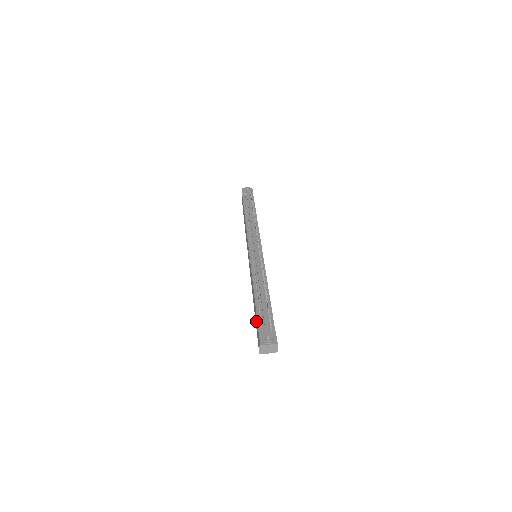
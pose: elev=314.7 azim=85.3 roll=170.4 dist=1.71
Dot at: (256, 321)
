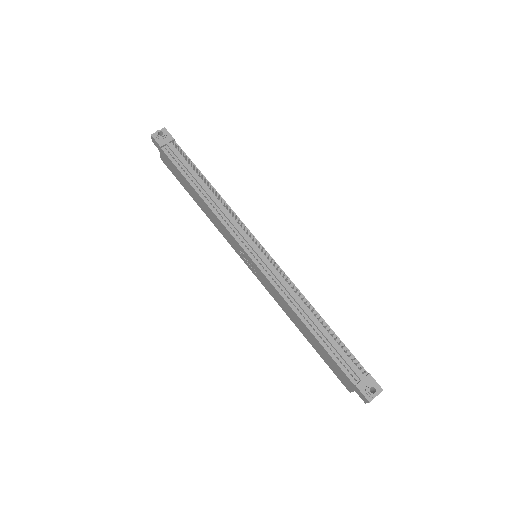
Dot at: (329, 361)
